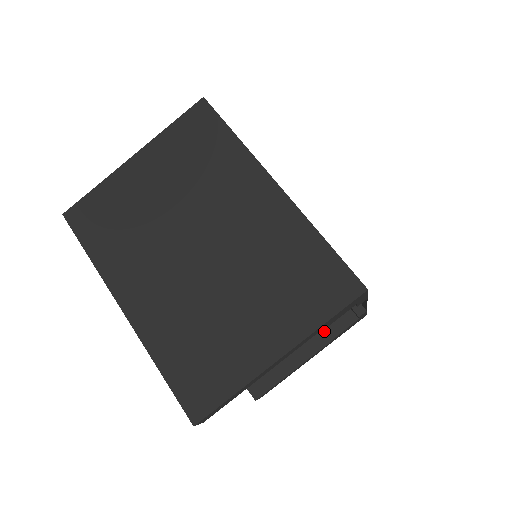
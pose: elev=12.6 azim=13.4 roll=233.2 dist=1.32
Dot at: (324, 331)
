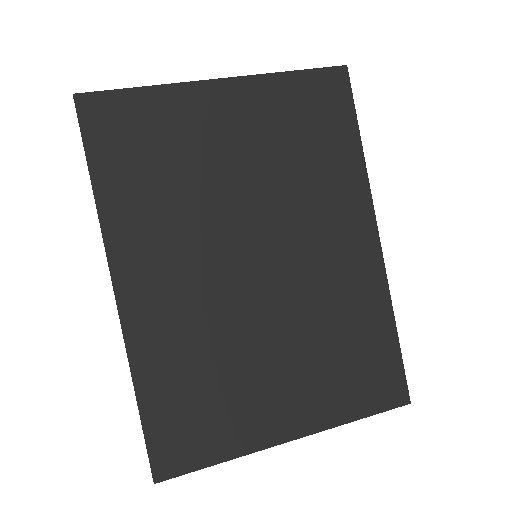
Dot at: occluded
